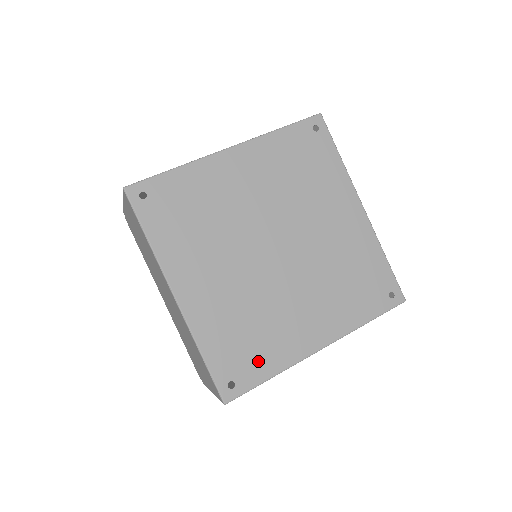
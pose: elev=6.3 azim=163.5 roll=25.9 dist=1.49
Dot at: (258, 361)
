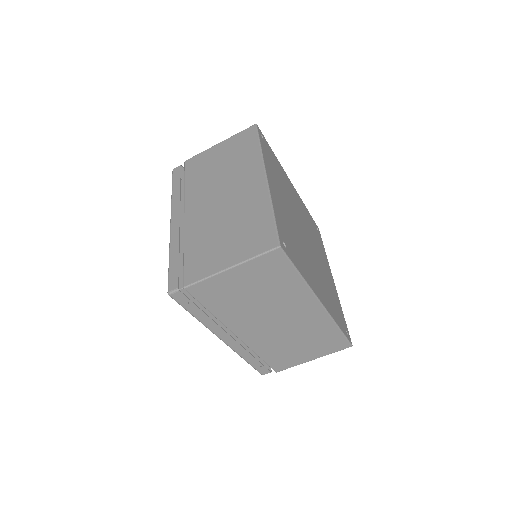
Dot at: (296, 257)
